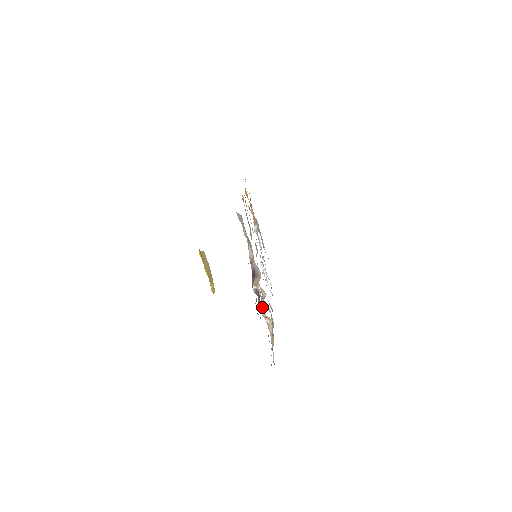
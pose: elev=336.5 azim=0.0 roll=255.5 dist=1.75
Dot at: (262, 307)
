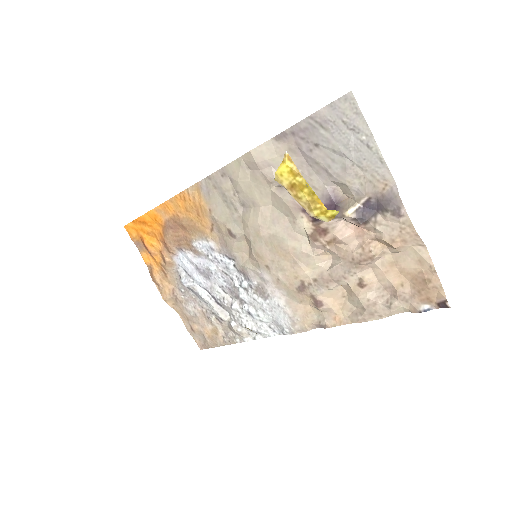
Dot at: (367, 243)
